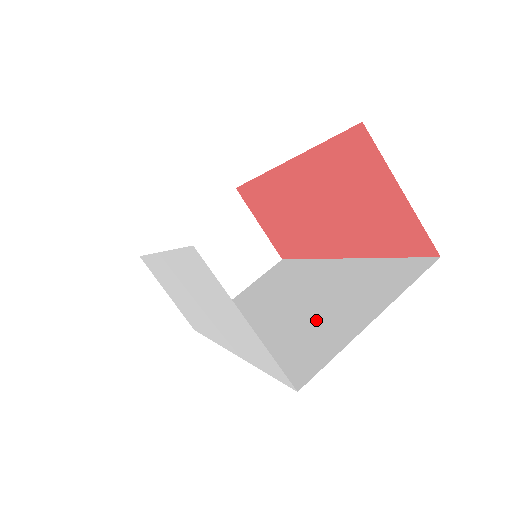
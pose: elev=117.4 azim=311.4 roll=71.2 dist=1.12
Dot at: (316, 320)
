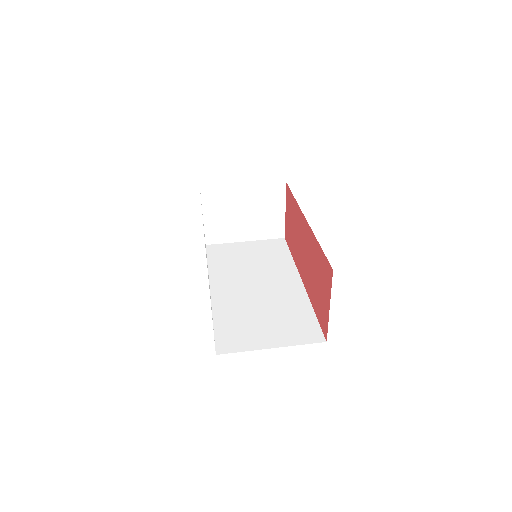
Dot at: (255, 318)
